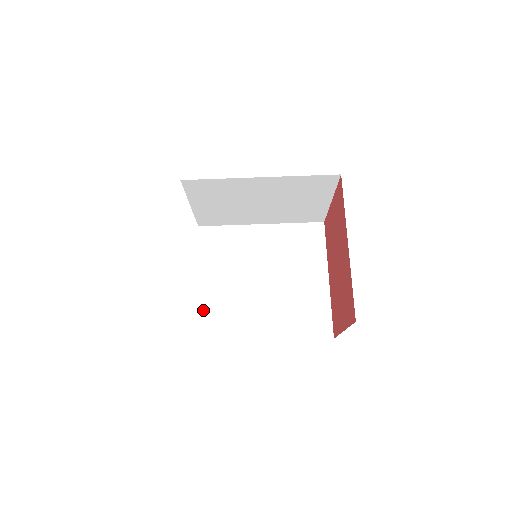
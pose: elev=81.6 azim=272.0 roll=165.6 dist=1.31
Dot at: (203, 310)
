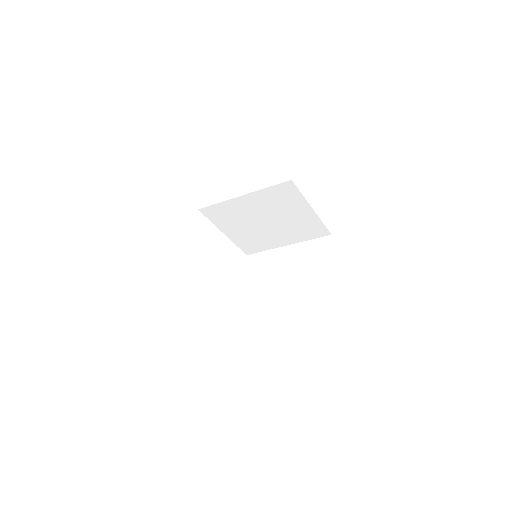
Dot at: (238, 244)
